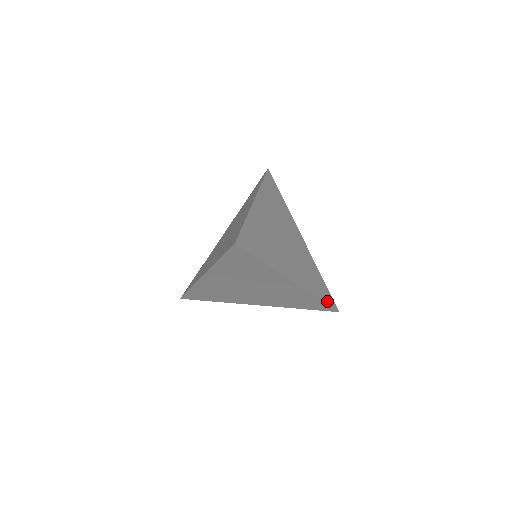
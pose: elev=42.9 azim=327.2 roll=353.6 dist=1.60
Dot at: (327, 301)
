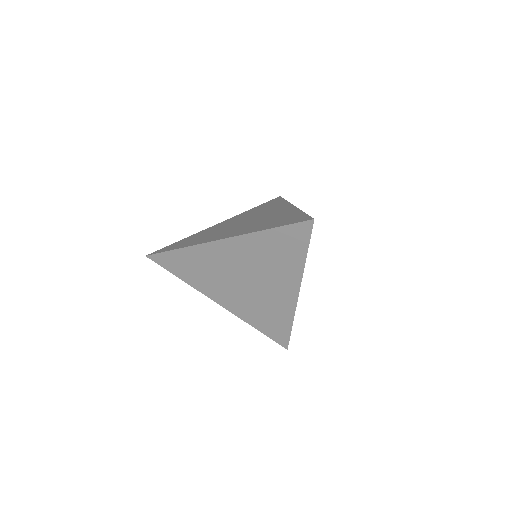
Dot at: occluded
